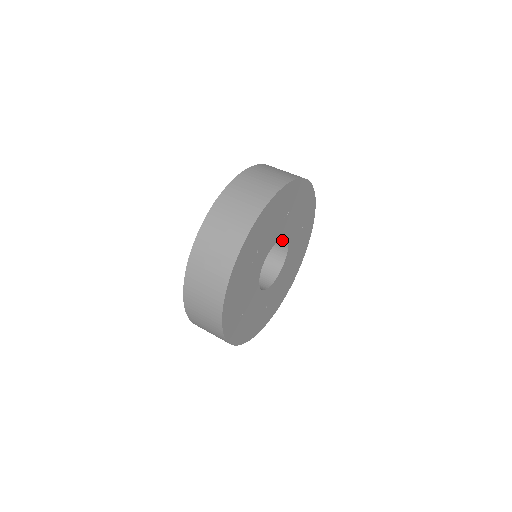
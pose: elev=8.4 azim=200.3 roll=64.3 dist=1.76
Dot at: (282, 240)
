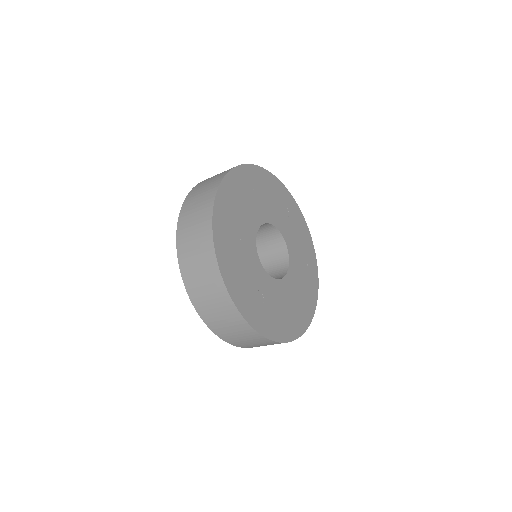
Dot at: (272, 231)
